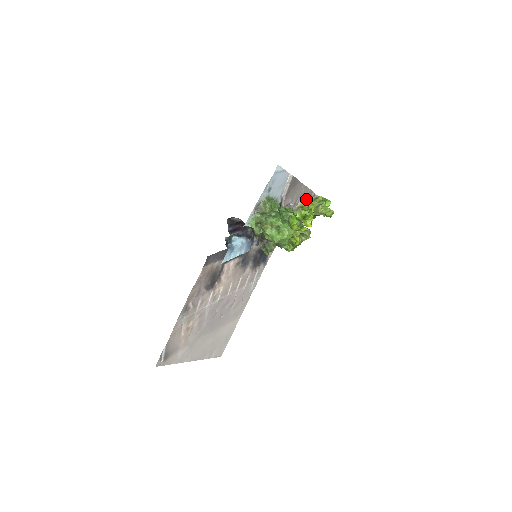
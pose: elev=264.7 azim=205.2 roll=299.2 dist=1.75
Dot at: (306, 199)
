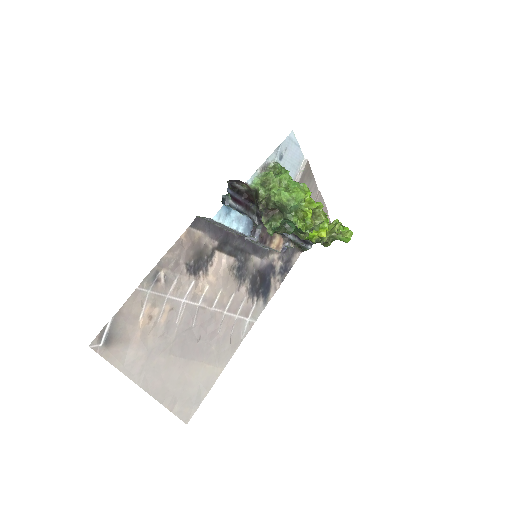
Dot at: occluded
